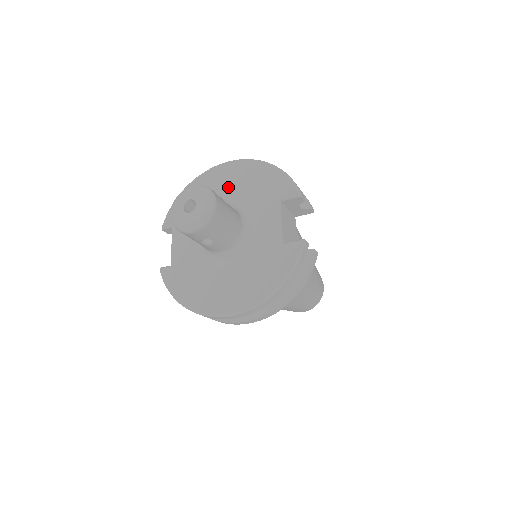
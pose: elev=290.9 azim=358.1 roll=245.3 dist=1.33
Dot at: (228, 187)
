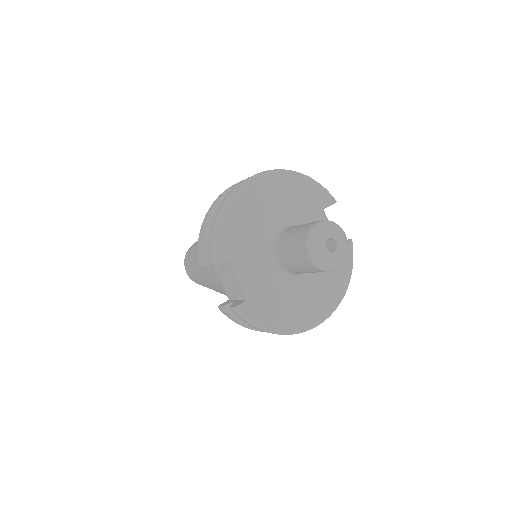
Dot at: (272, 203)
